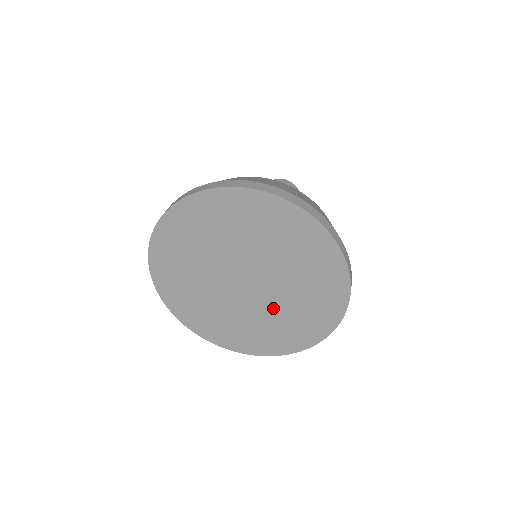
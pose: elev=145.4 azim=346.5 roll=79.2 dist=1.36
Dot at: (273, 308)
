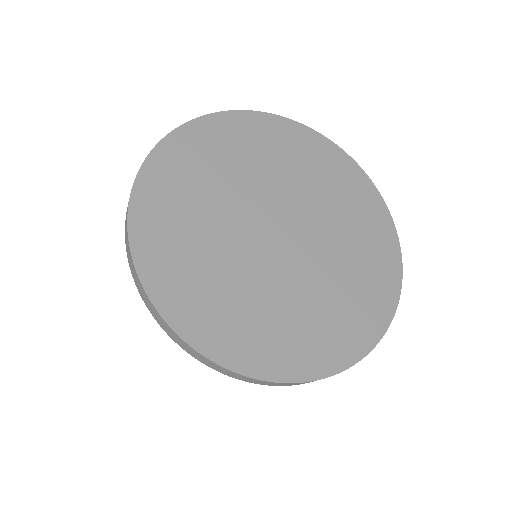
Dot at: (310, 281)
